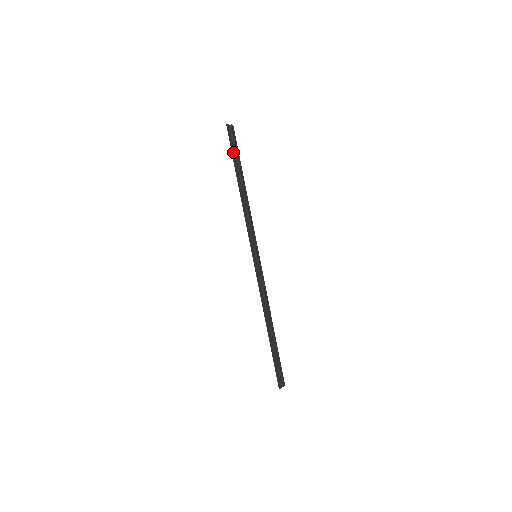
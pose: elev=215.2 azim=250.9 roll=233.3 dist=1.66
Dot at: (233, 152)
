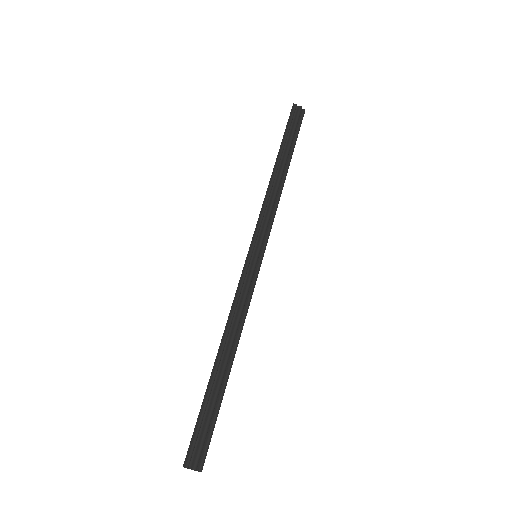
Dot at: (287, 131)
